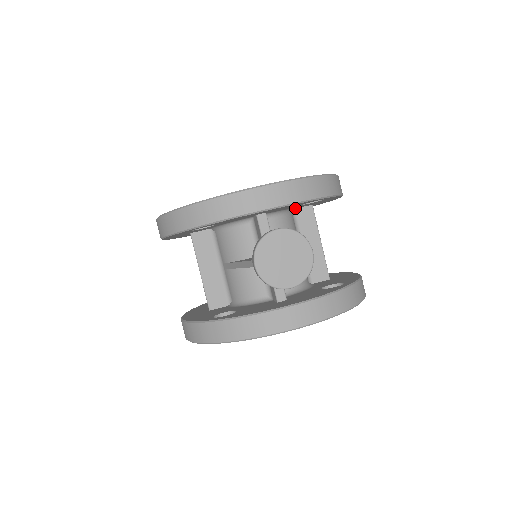
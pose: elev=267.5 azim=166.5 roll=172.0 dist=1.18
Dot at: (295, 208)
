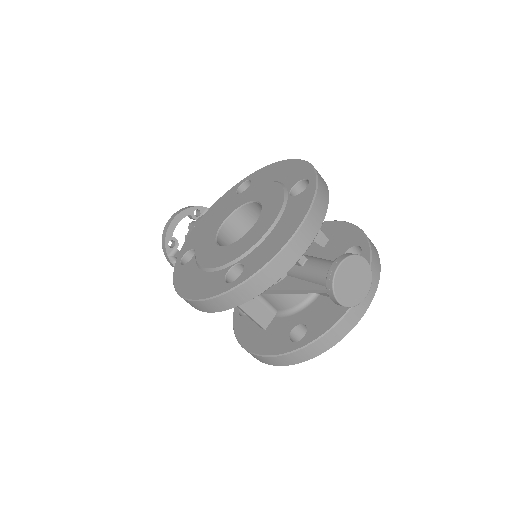
Dot at: occluded
